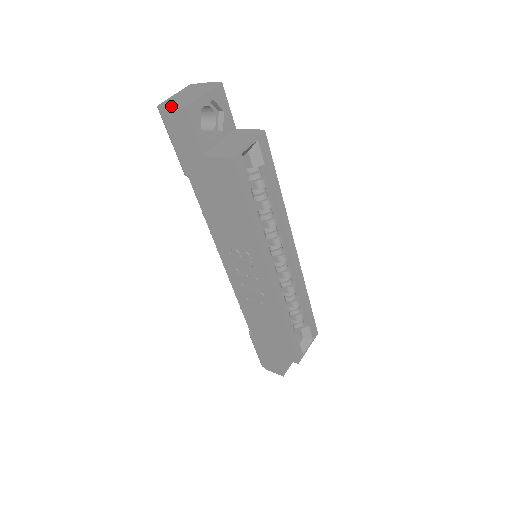
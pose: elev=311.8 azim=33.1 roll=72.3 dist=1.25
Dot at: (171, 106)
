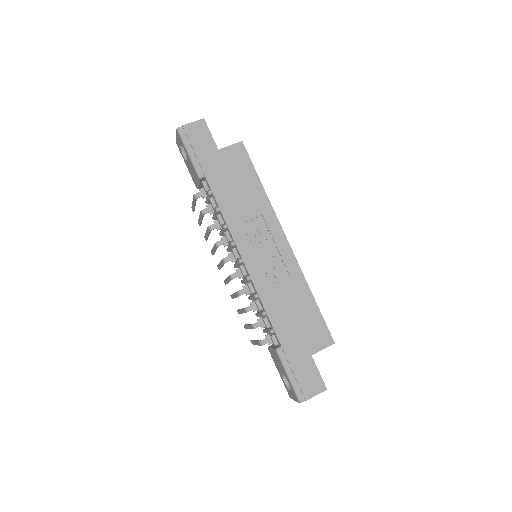
Dot at: (191, 123)
